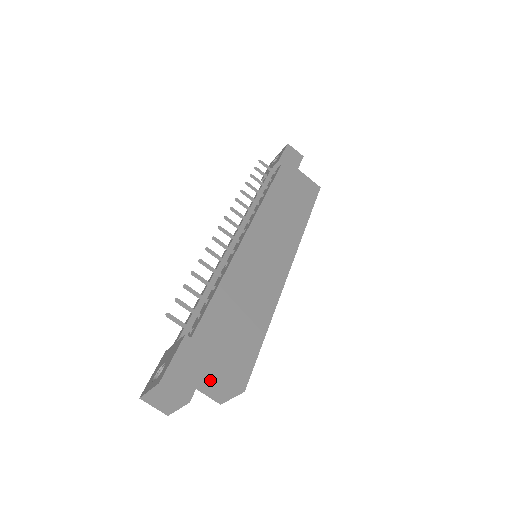
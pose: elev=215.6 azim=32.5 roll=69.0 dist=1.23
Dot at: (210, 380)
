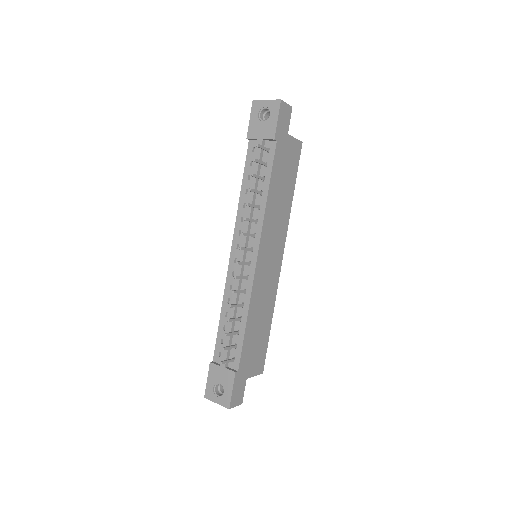
Dot at: occluded
